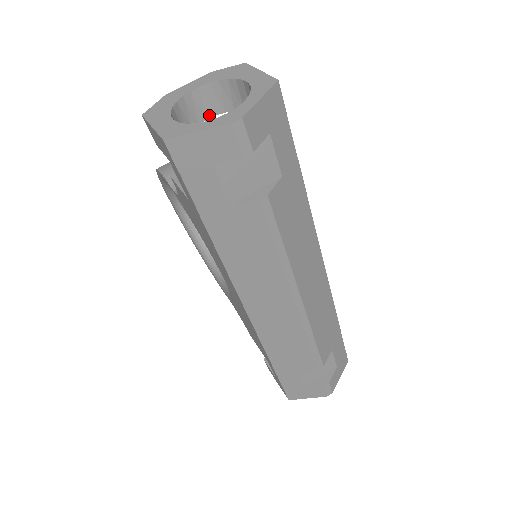
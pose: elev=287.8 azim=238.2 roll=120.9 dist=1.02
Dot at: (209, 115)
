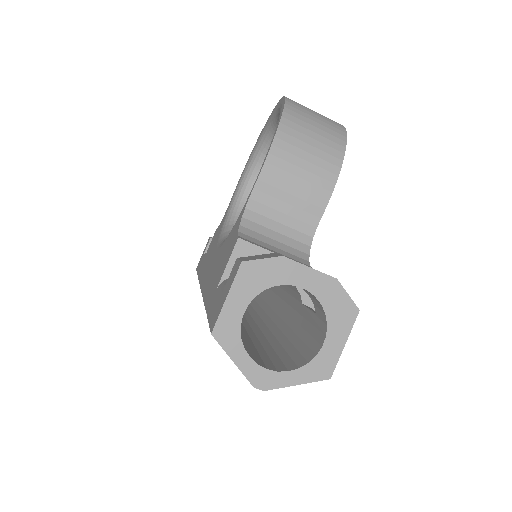
Dot at: occluded
